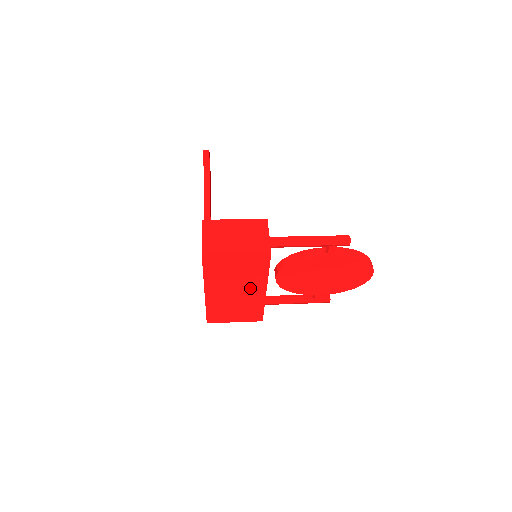
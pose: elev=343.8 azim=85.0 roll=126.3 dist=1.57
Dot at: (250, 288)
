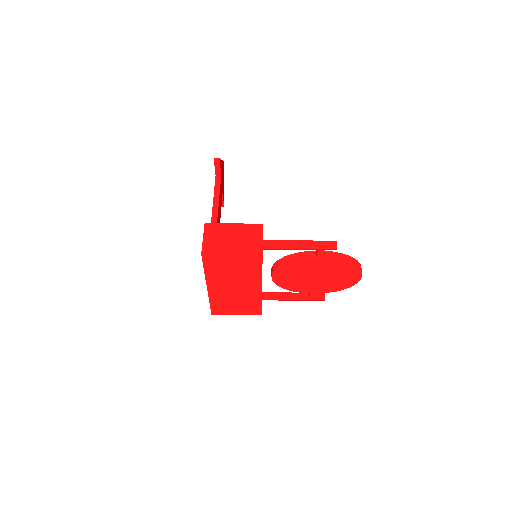
Dot at: (247, 285)
